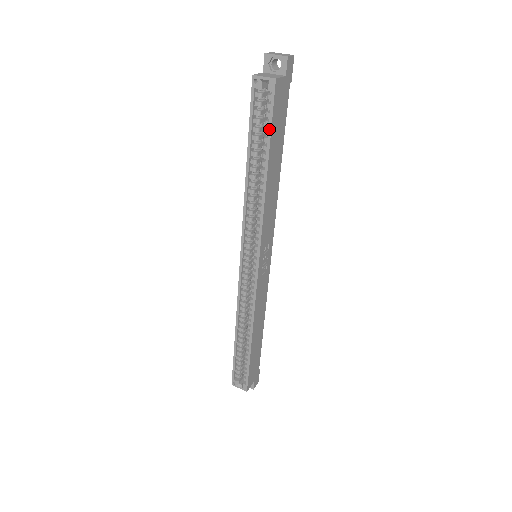
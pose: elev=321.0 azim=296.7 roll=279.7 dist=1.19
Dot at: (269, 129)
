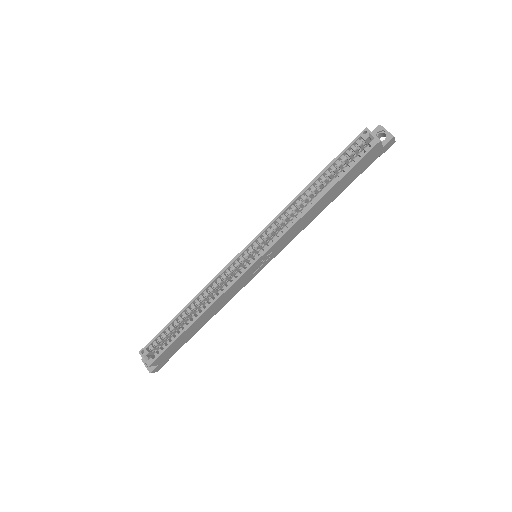
Dot at: (349, 168)
